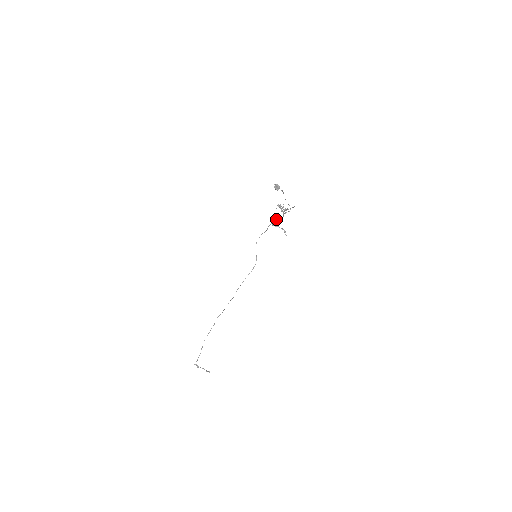
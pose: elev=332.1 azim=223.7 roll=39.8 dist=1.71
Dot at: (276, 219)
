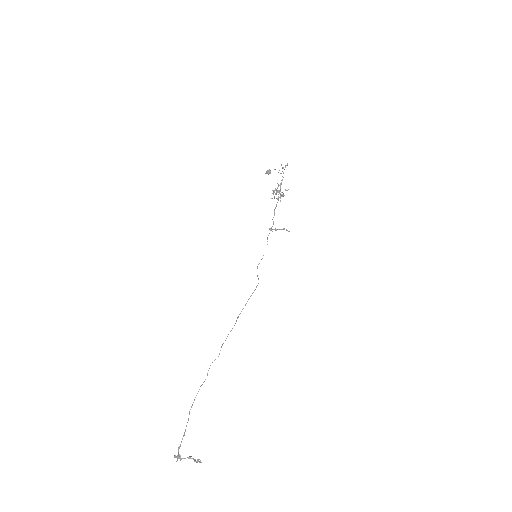
Dot at: (274, 214)
